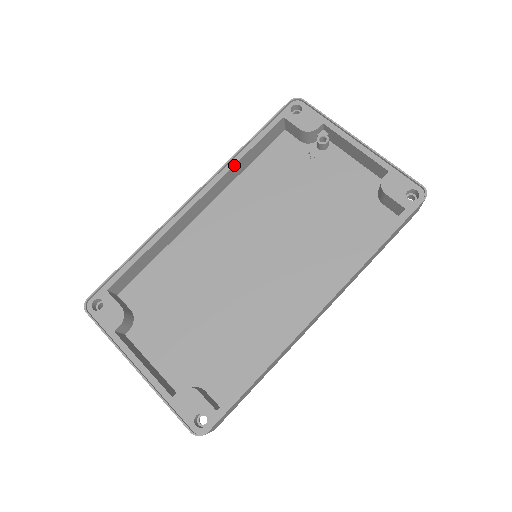
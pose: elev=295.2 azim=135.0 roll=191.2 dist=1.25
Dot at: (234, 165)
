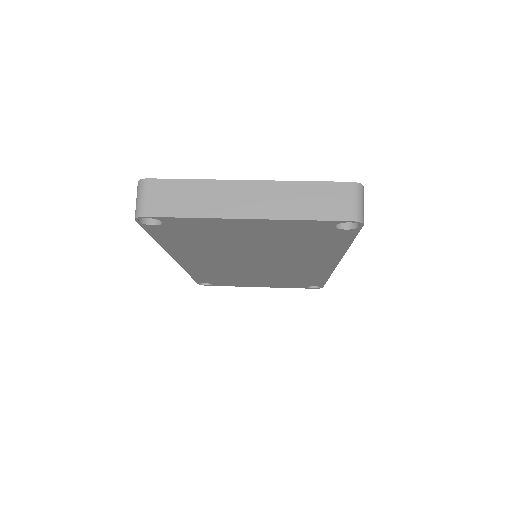
Dot at: occluded
